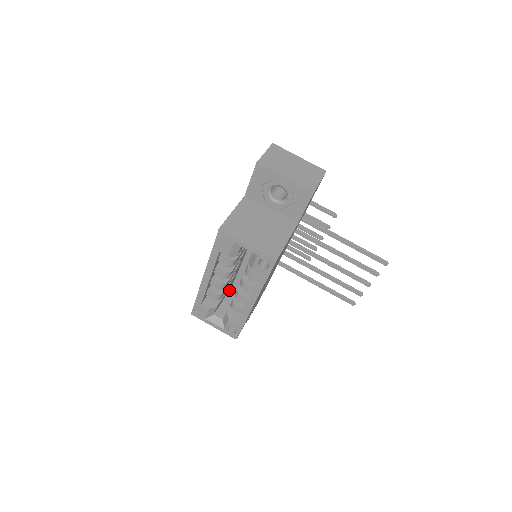
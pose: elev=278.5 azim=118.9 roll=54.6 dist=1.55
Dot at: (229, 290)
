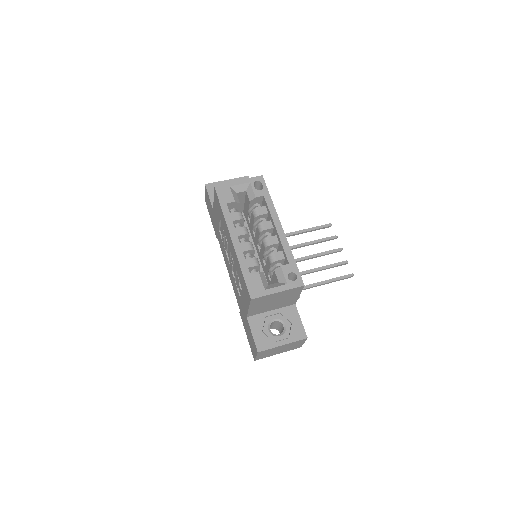
Dot at: occluded
